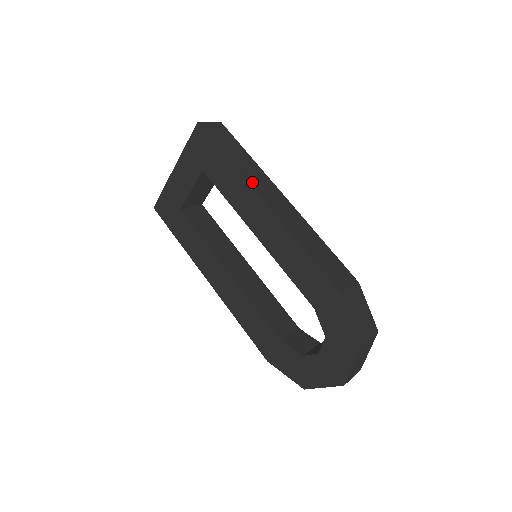
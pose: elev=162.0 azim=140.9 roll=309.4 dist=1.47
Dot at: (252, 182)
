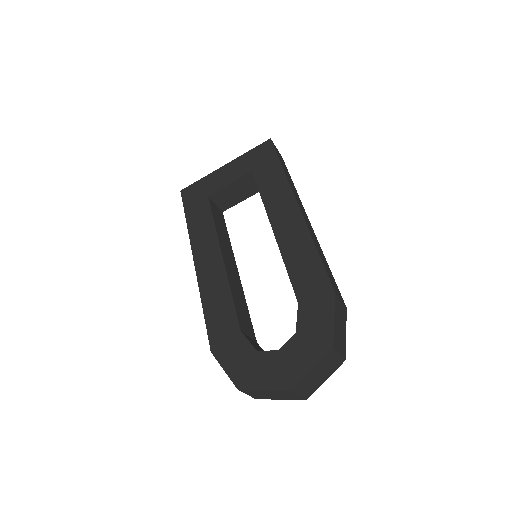
Dot at: (293, 190)
